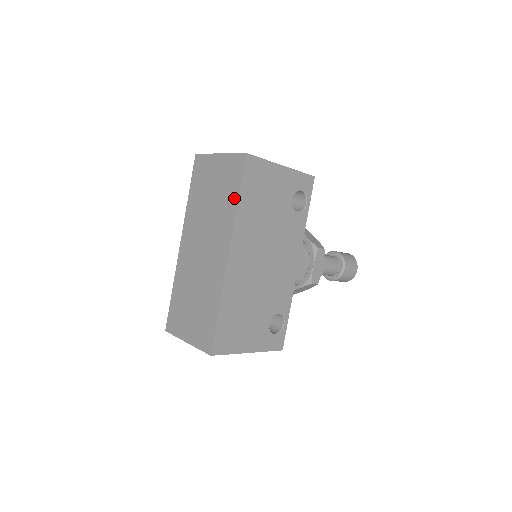
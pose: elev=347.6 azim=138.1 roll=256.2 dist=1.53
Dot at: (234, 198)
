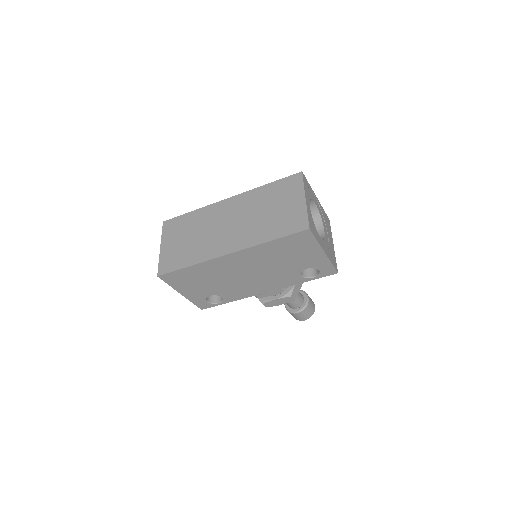
Dot at: (272, 235)
